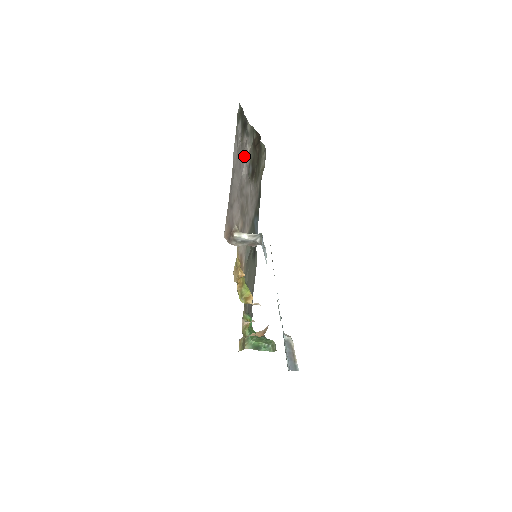
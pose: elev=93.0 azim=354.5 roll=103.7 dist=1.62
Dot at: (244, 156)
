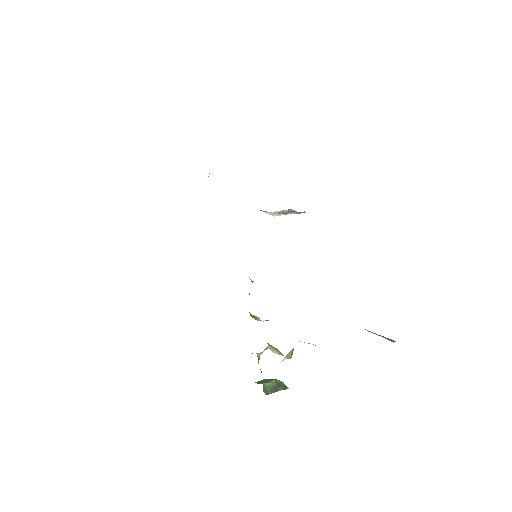
Dot at: occluded
